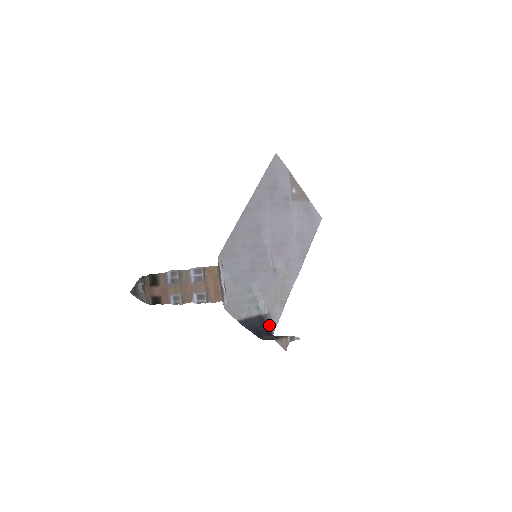
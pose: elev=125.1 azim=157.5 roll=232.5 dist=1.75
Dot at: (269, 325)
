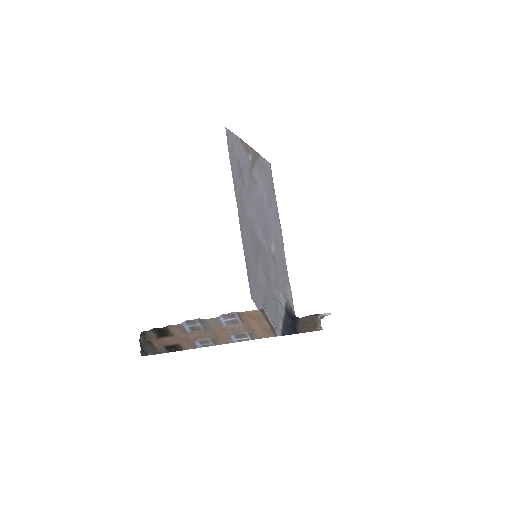
Dot at: (290, 311)
